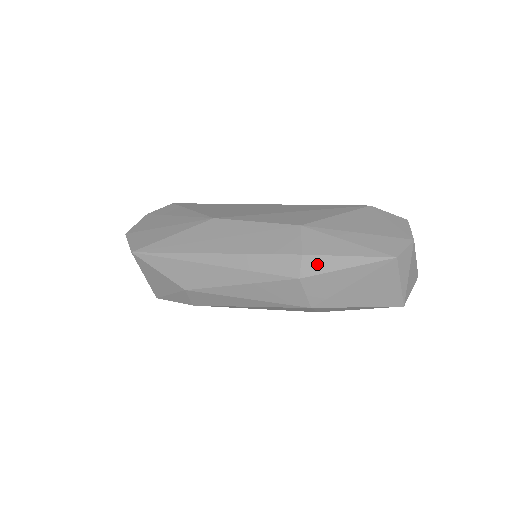
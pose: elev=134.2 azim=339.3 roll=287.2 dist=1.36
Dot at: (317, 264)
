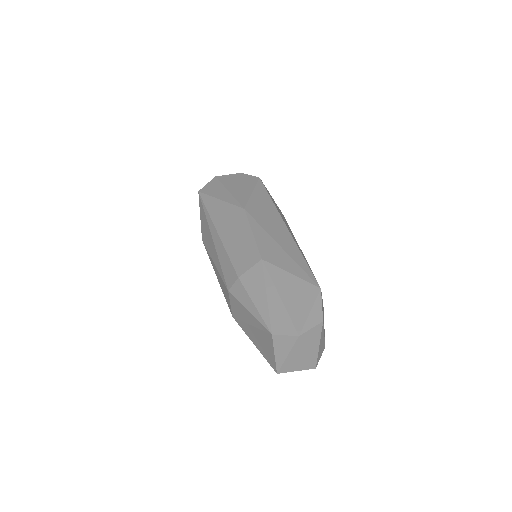
Dot at: (240, 292)
